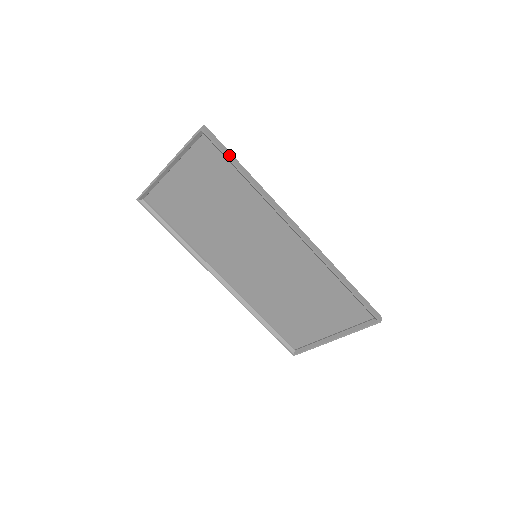
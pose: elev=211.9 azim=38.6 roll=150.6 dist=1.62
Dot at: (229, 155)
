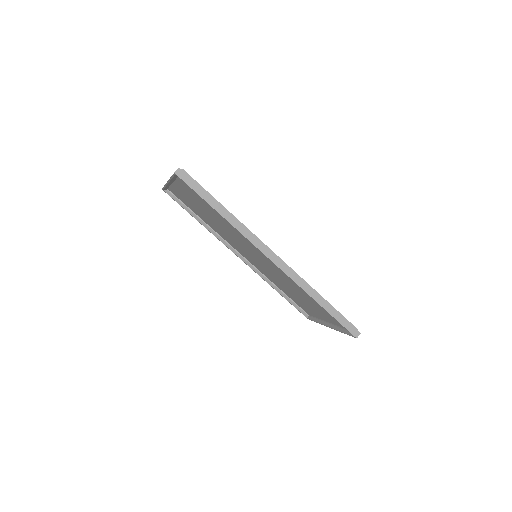
Dot at: (204, 195)
